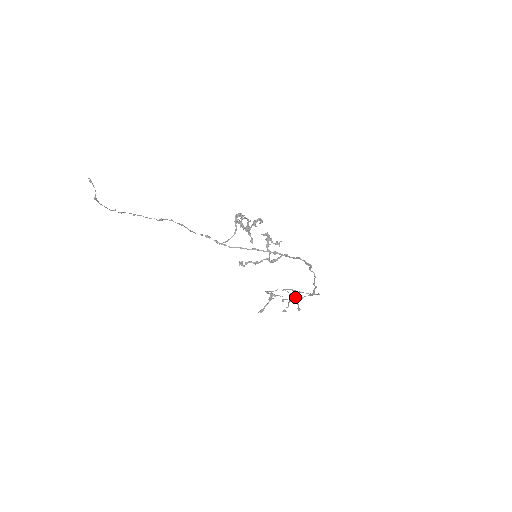
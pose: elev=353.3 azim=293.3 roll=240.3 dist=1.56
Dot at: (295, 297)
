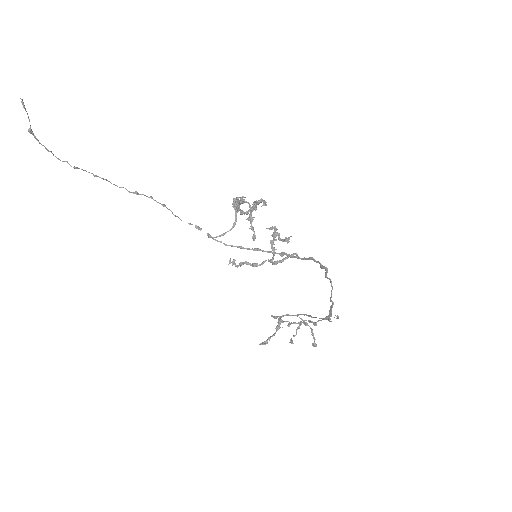
Dot at: (311, 328)
